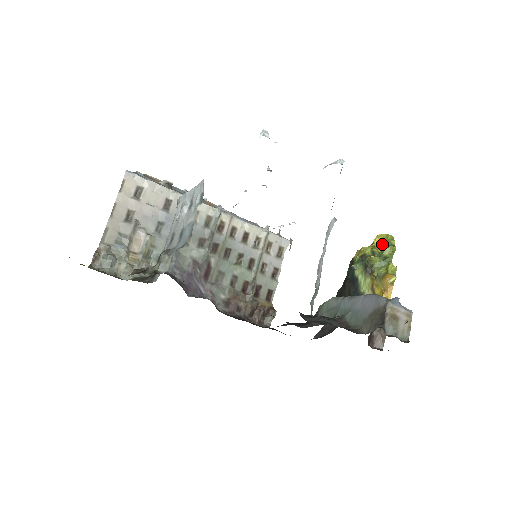
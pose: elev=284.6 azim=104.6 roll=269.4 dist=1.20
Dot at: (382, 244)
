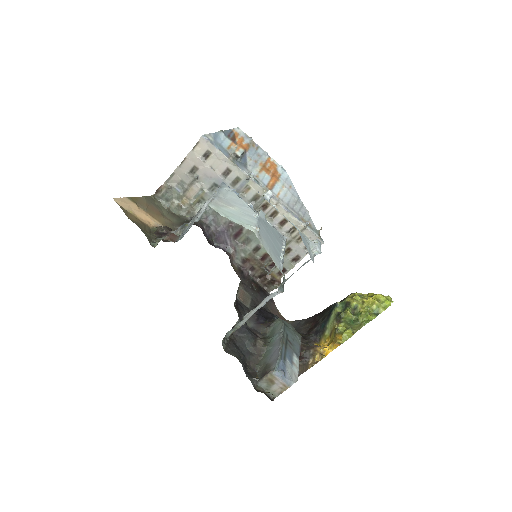
Dot at: (369, 306)
